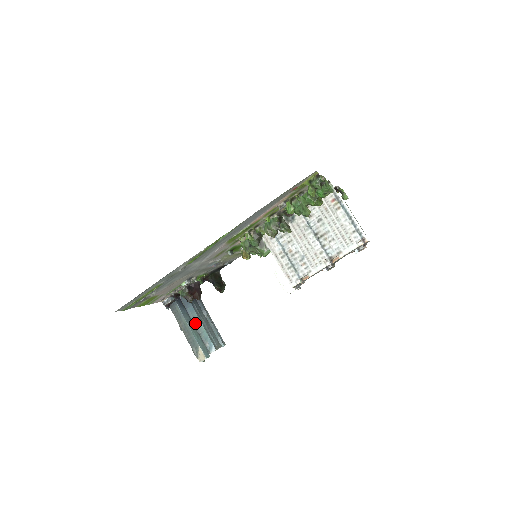
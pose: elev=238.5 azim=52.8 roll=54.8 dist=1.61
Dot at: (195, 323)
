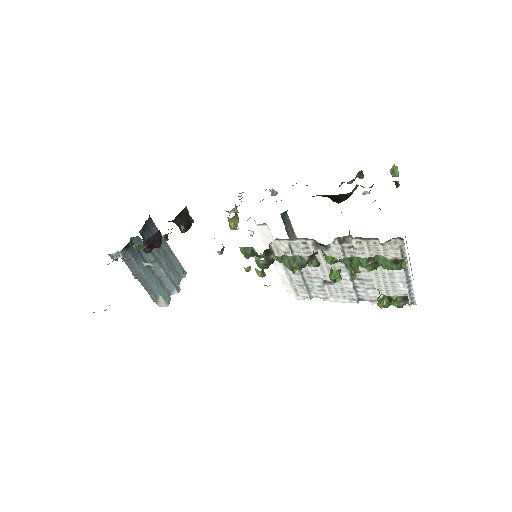
Dot at: (152, 267)
